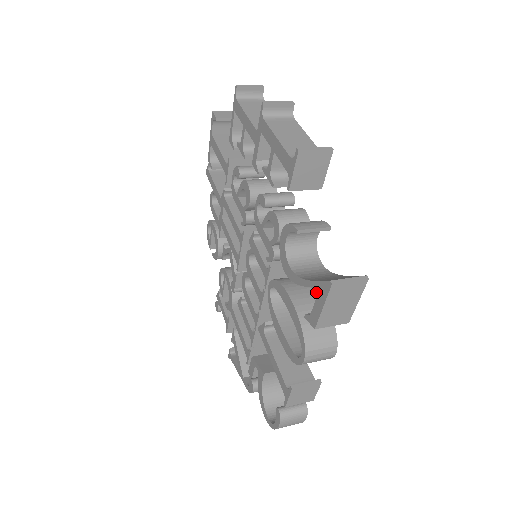
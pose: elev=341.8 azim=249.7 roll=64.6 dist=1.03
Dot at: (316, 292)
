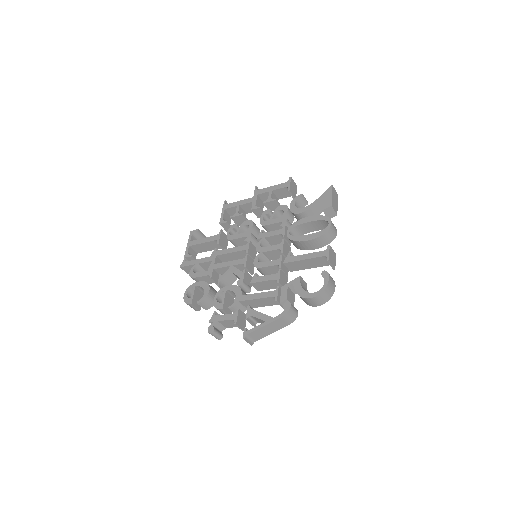
Dot at: occluded
